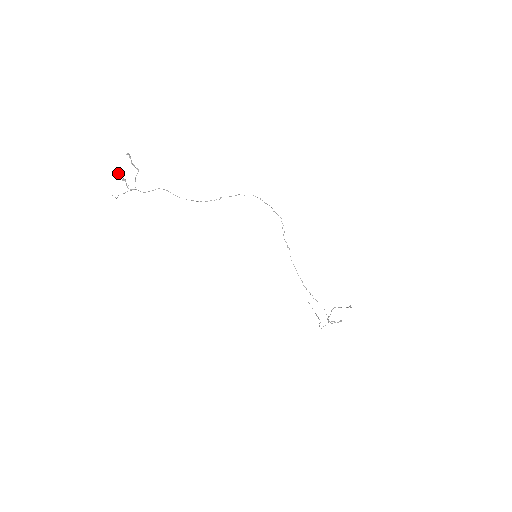
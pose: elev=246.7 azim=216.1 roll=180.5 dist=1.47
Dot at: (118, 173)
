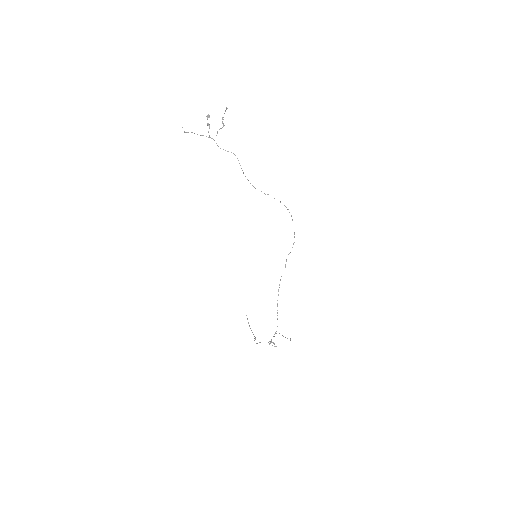
Dot at: (208, 116)
